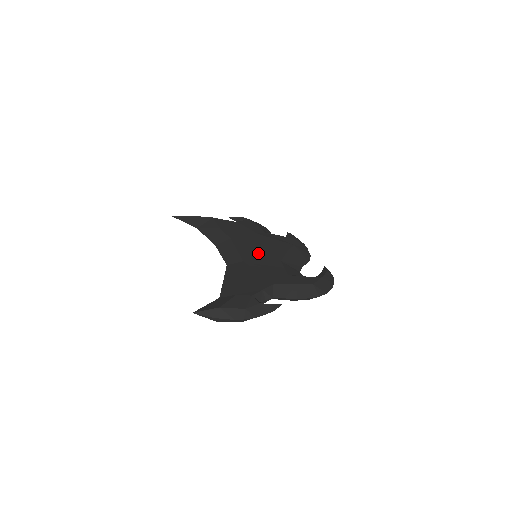
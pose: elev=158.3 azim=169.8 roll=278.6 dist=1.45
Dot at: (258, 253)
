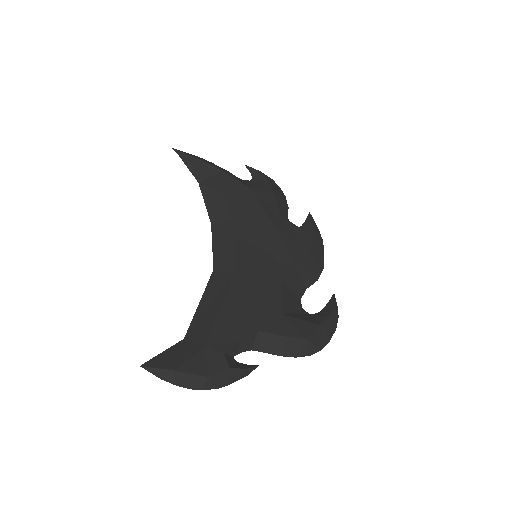
Dot at: (258, 259)
